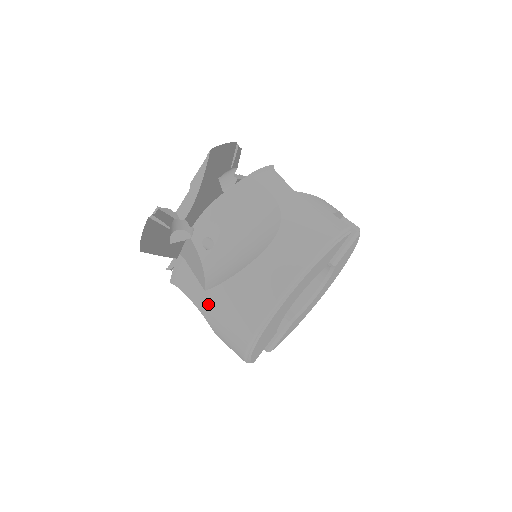
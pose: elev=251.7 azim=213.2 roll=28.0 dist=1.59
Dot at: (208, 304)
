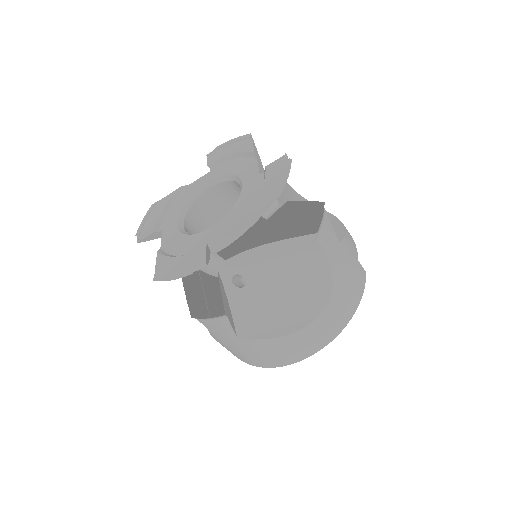
Dot at: (233, 342)
